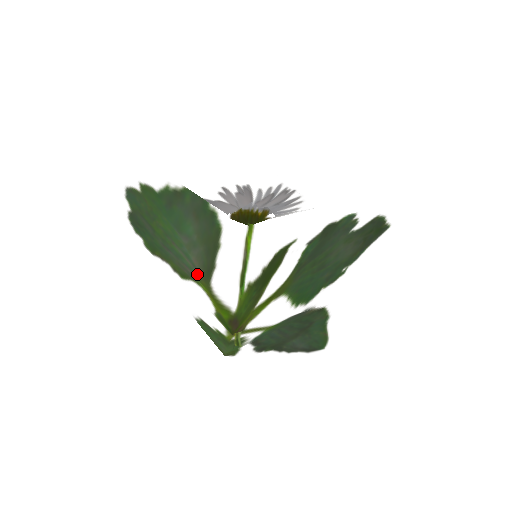
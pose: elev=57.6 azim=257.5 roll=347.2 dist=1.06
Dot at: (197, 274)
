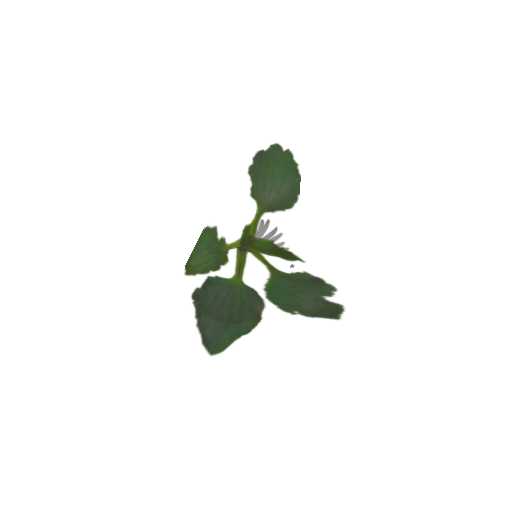
Dot at: (264, 202)
